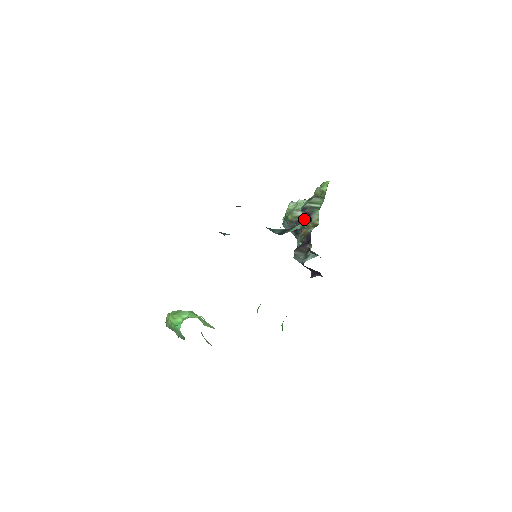
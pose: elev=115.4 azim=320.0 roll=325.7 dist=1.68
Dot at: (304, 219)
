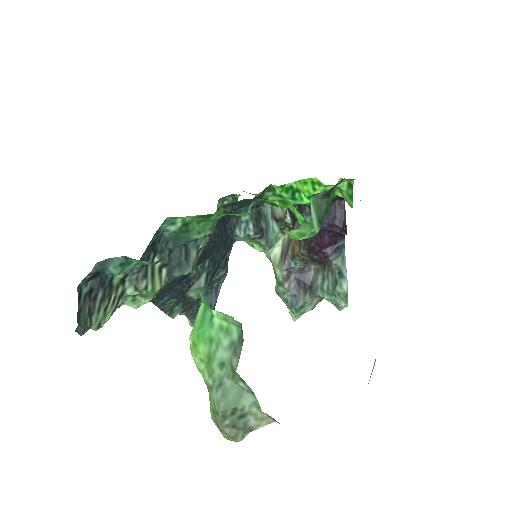
Dot at: (286, 248)
